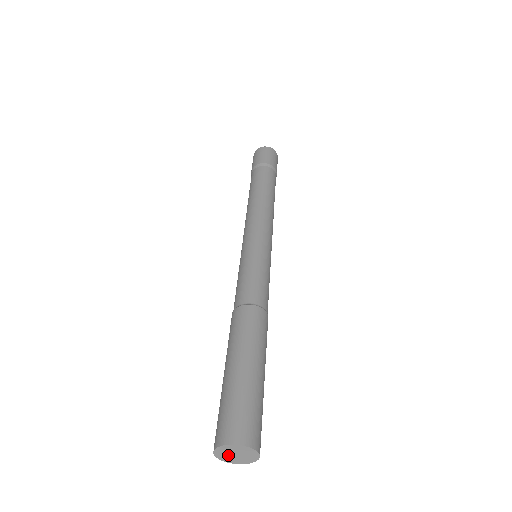
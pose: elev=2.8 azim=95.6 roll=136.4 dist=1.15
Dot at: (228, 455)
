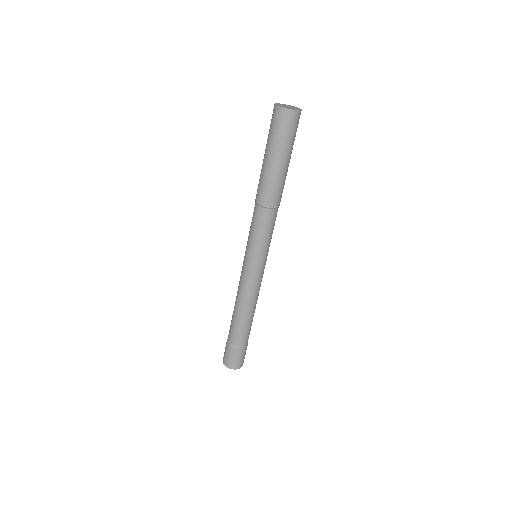
Dot at: (283, 106)
